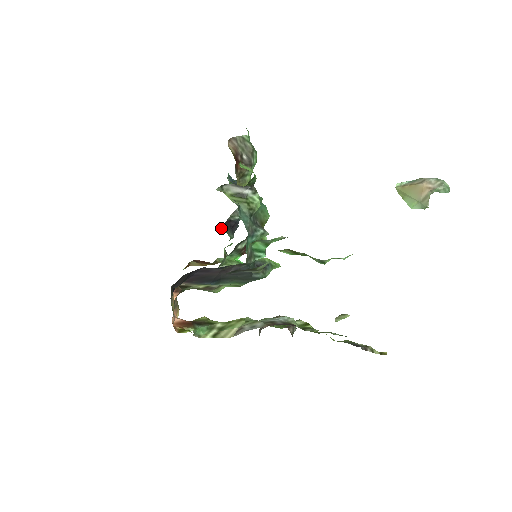
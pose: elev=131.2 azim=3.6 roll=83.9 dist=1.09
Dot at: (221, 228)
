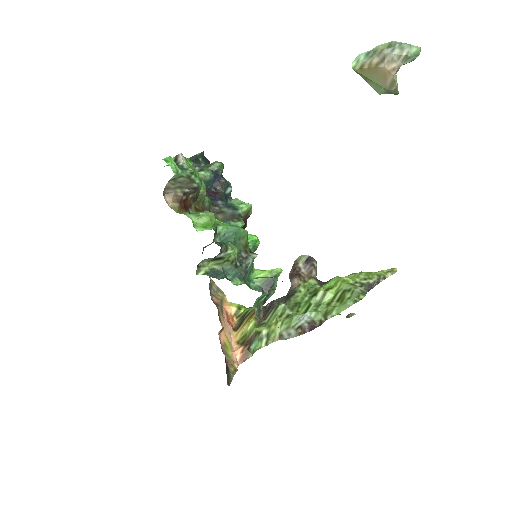
Dot at: occluded
